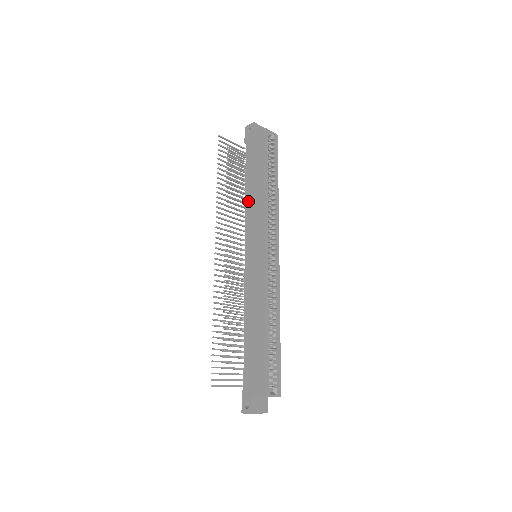
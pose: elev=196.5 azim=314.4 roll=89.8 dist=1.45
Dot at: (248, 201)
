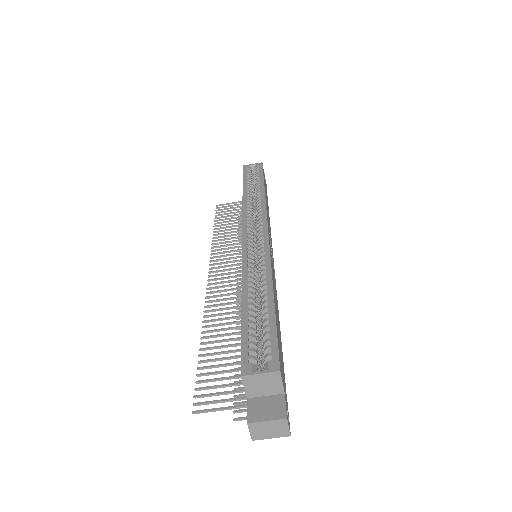
Dot at: occluded
